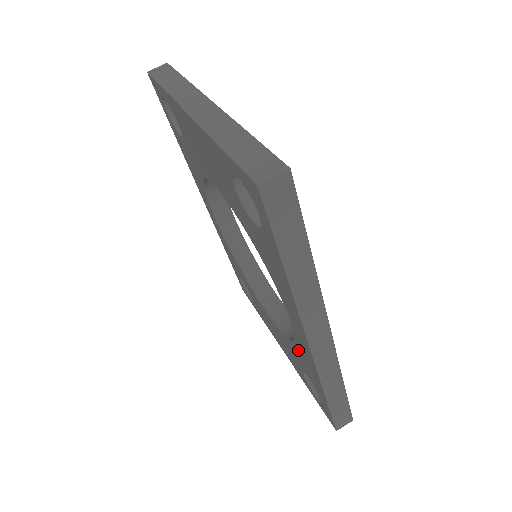
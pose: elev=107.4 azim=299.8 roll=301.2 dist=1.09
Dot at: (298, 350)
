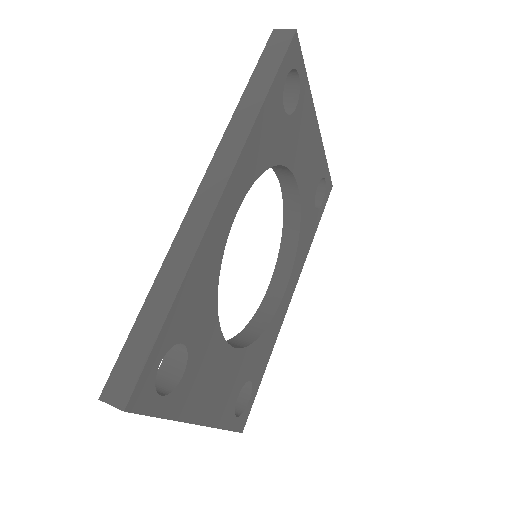
Dot at: occluded
